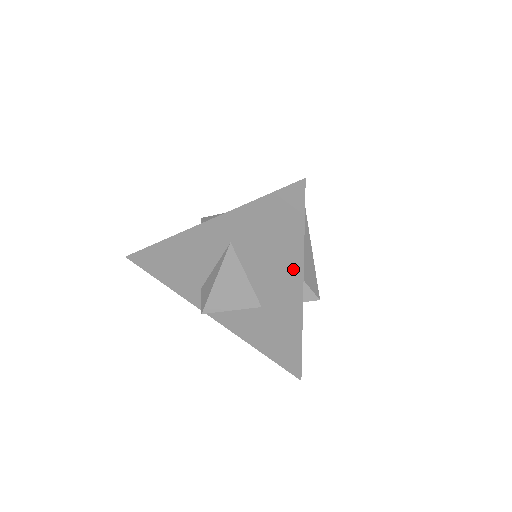
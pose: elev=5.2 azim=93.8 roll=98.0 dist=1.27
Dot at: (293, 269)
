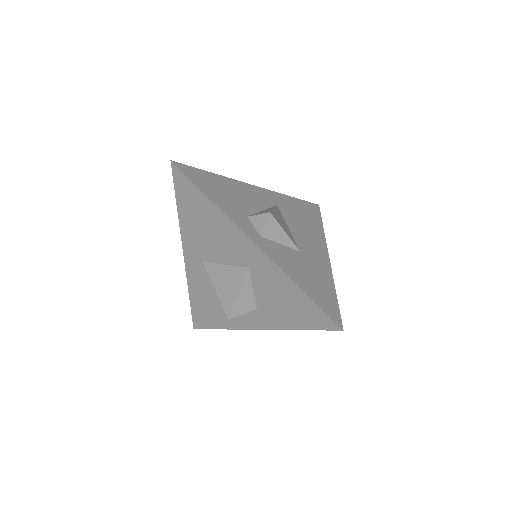
Dot at: (320, 238)
